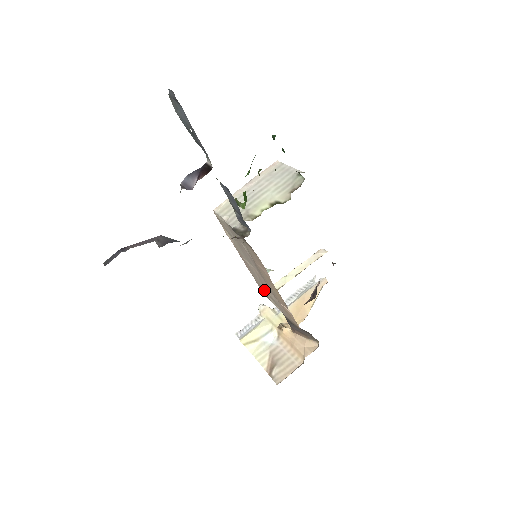
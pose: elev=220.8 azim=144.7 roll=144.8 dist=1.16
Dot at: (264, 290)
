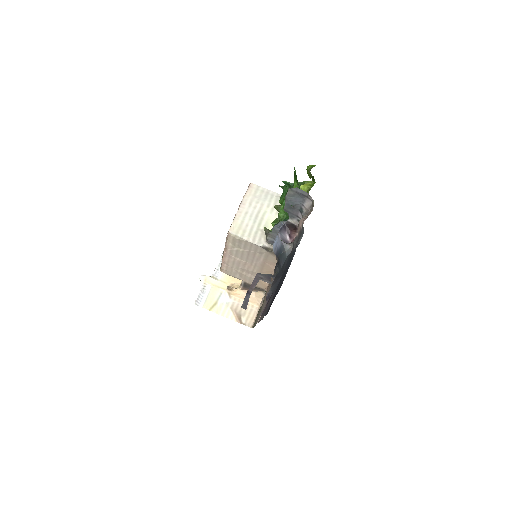
Dot at: (234, 271)
